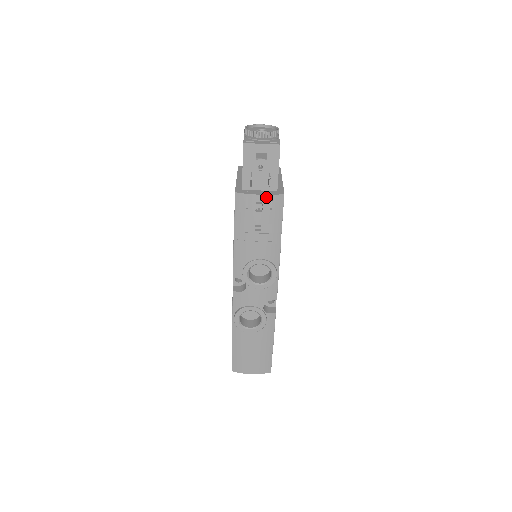
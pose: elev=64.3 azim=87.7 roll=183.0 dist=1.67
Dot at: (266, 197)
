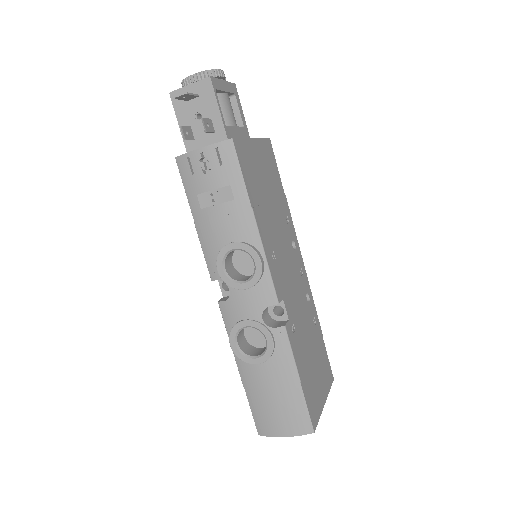
Dot at: (209, 149)
